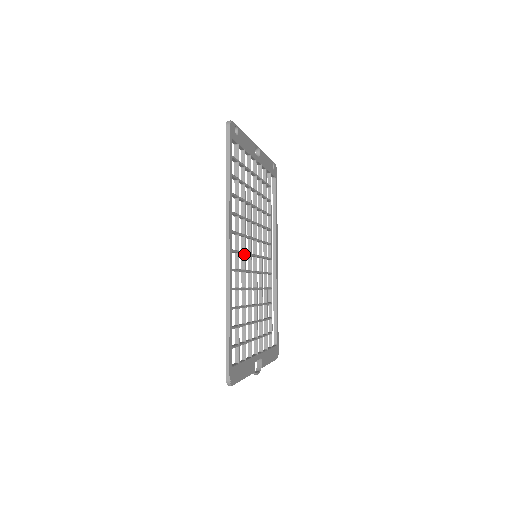
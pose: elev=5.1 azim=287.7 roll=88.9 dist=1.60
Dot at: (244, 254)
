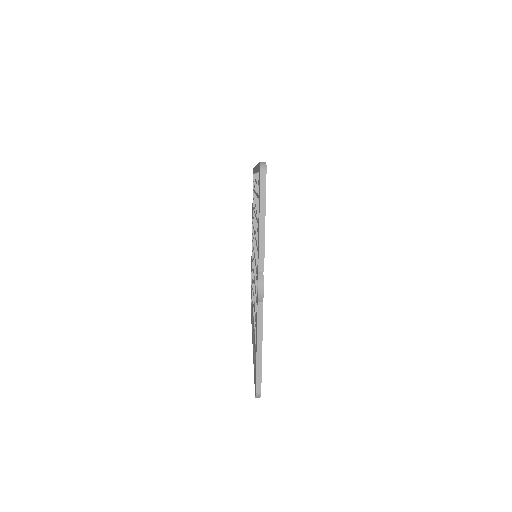
Dot at: occluded
